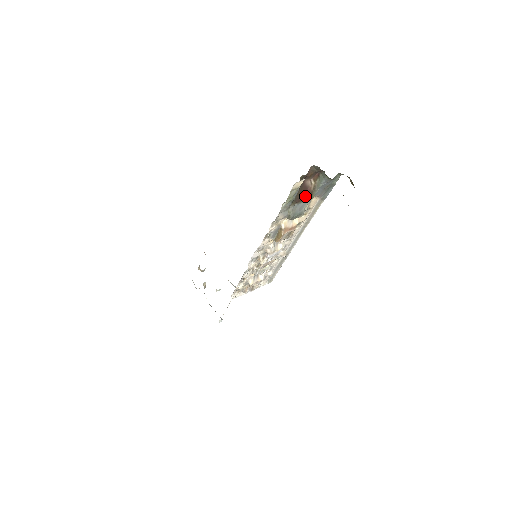
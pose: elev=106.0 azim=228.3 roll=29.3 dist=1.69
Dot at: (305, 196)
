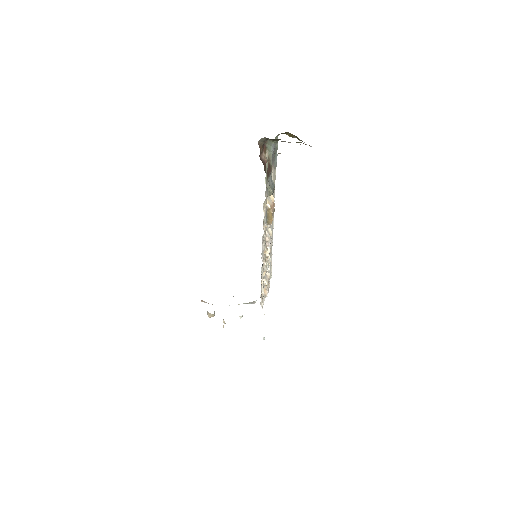
Dot at: (268, 169)
